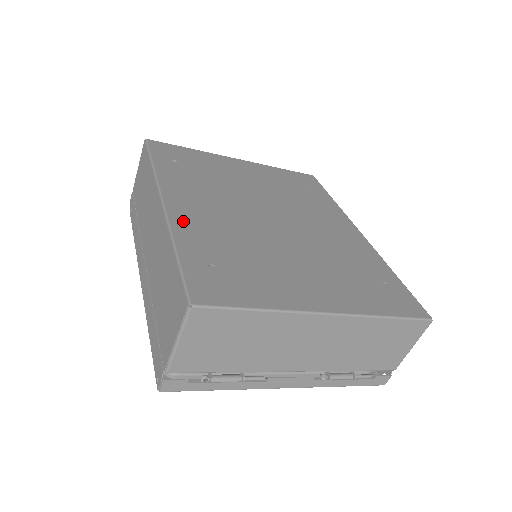
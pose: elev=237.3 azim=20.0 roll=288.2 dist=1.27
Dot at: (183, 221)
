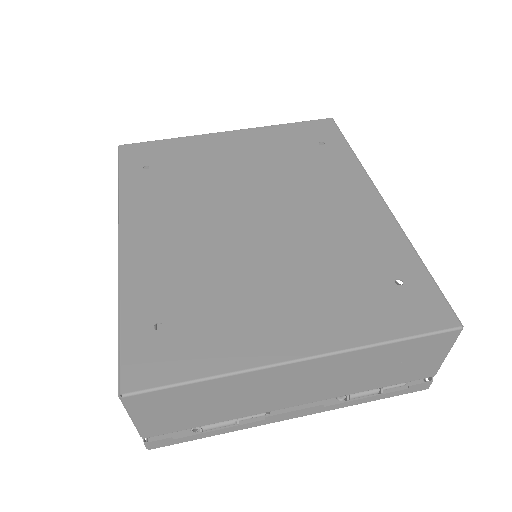
Dot at: (137, 263)
